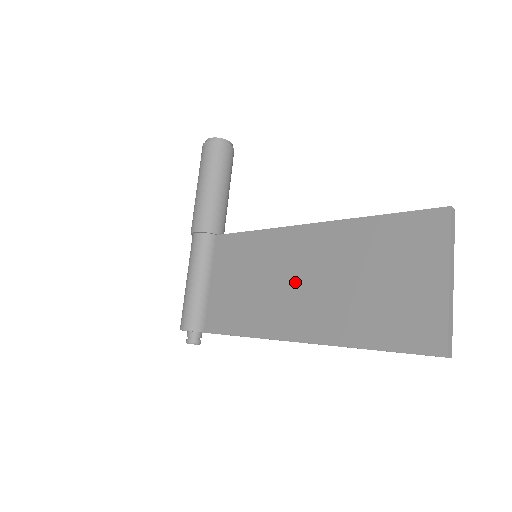
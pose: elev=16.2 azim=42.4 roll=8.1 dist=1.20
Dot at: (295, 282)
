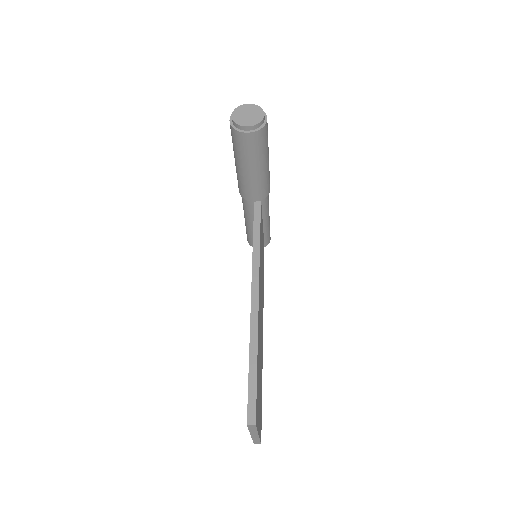
Dot at: occluded
